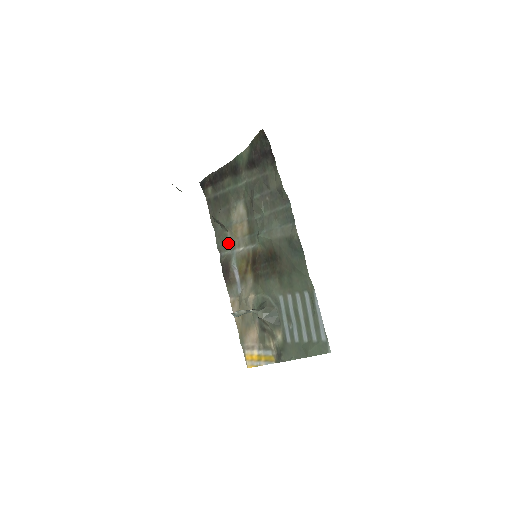
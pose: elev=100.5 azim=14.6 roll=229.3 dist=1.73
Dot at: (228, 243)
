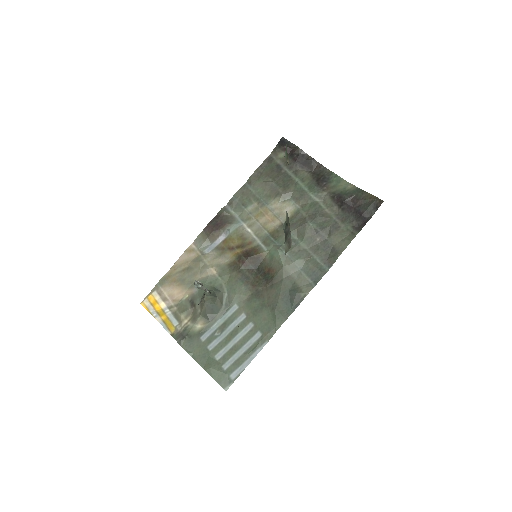
Dot at: (244, 209)
